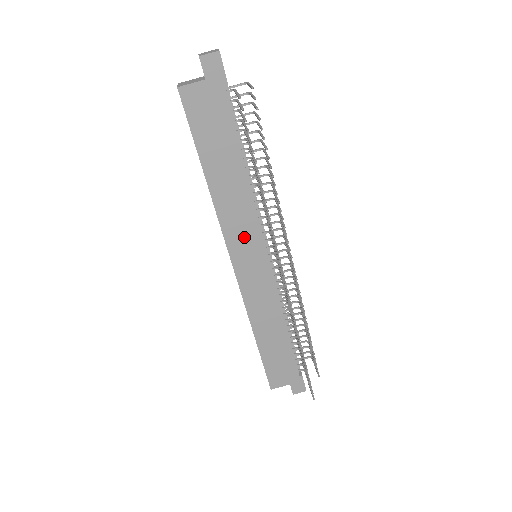
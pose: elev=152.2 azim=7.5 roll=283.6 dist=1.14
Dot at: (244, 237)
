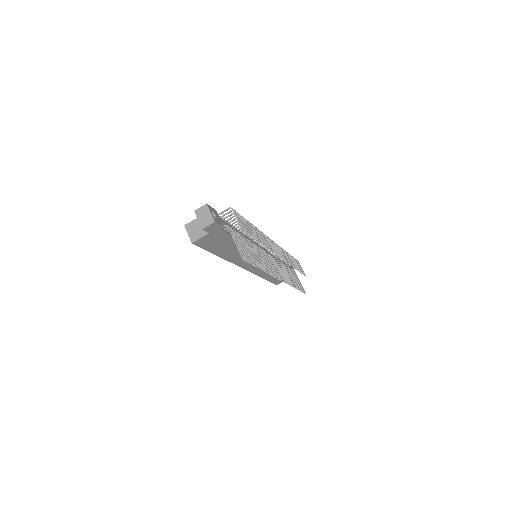
Dot at: occluded
